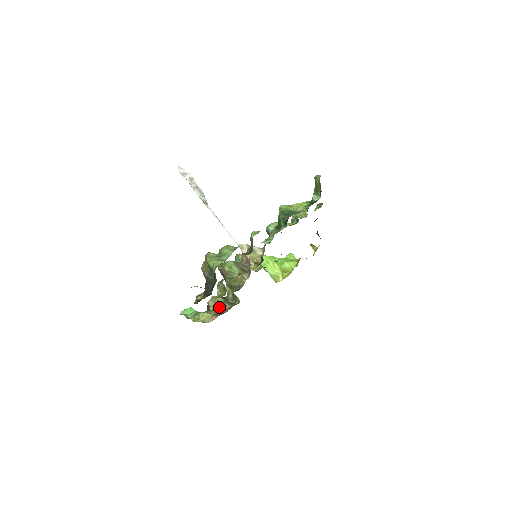
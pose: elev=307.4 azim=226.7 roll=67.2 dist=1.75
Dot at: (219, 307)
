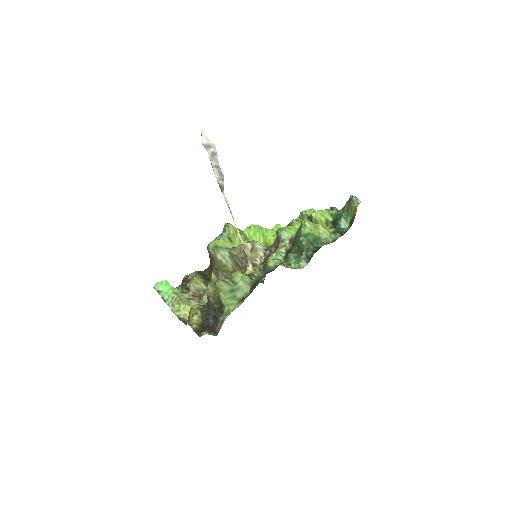
Dot at: (200, 295)
